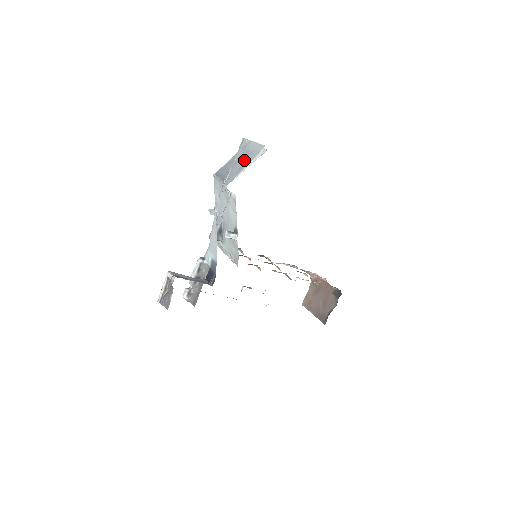
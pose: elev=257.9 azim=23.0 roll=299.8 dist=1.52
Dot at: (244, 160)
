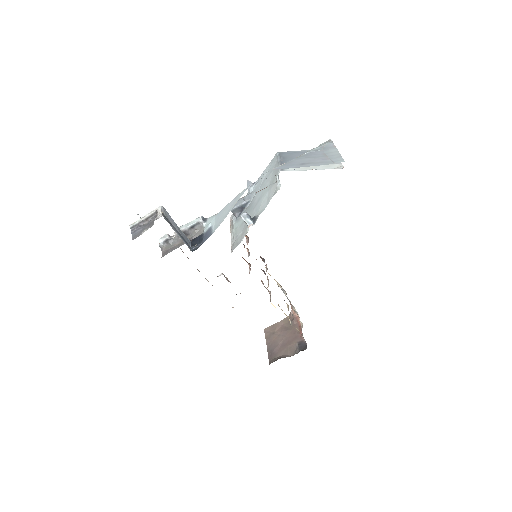
Dot at: (314, 159)
